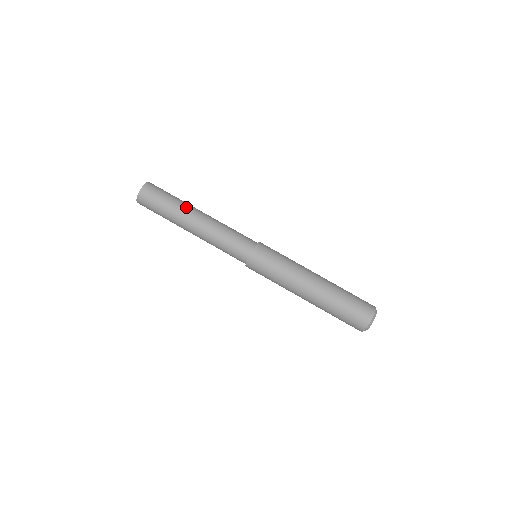
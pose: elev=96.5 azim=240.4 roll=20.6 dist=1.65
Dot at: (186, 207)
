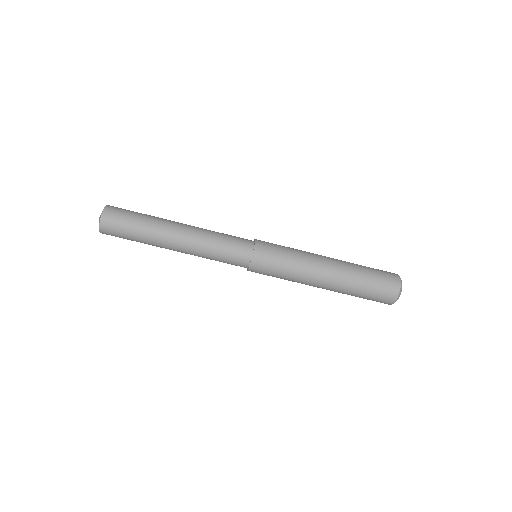
Dot at: (157, 241)
